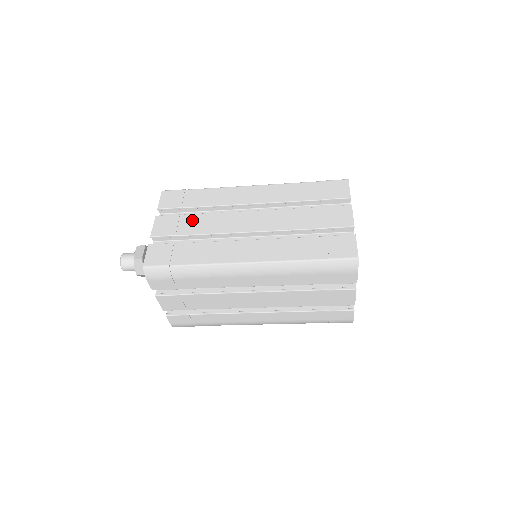
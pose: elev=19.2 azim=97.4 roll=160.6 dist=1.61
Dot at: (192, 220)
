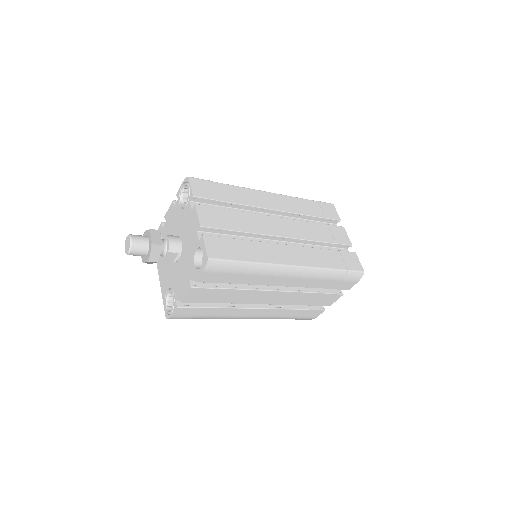
Dot at: (232, 216)
